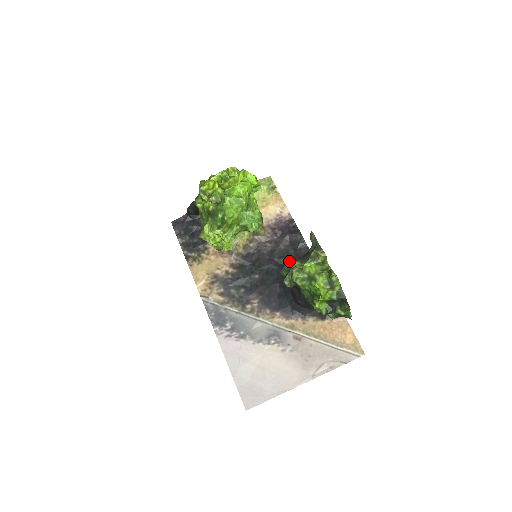
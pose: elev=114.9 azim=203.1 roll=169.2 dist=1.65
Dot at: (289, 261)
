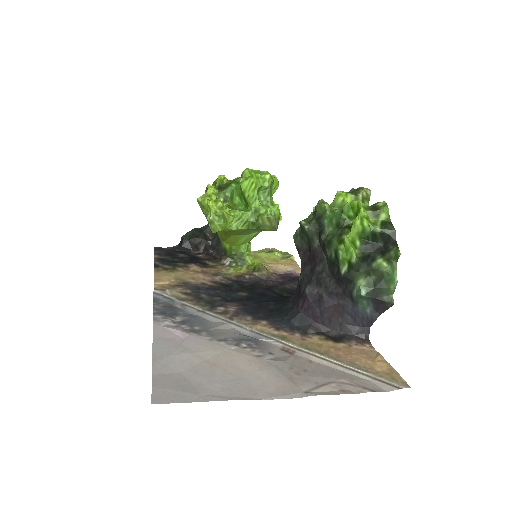
Dot at: occluded
